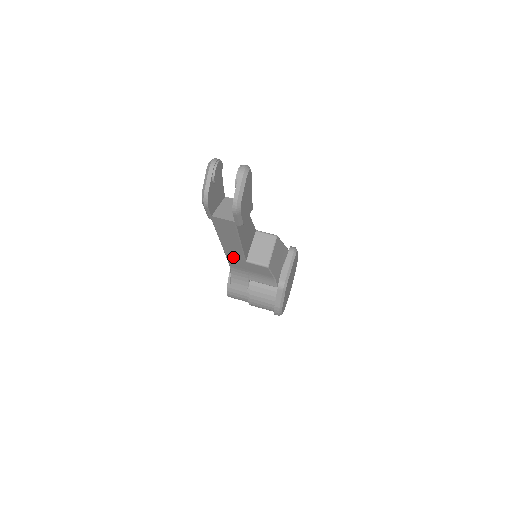
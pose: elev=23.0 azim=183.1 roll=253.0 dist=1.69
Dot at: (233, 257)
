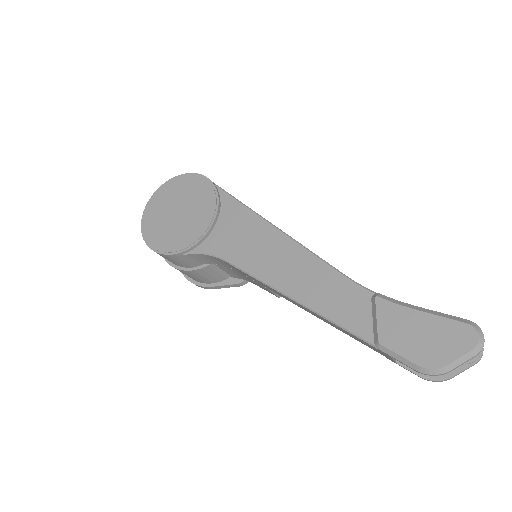
Dot at: occluded
